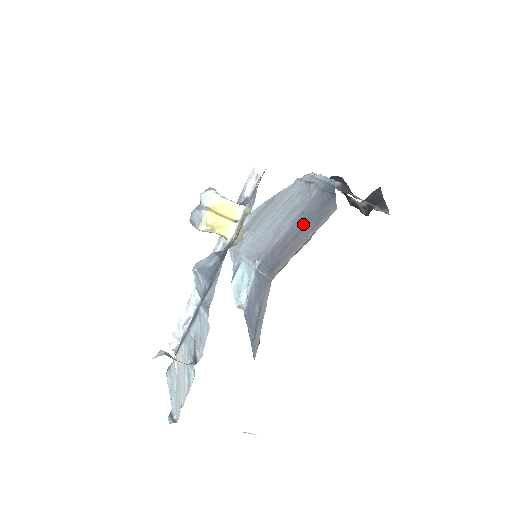
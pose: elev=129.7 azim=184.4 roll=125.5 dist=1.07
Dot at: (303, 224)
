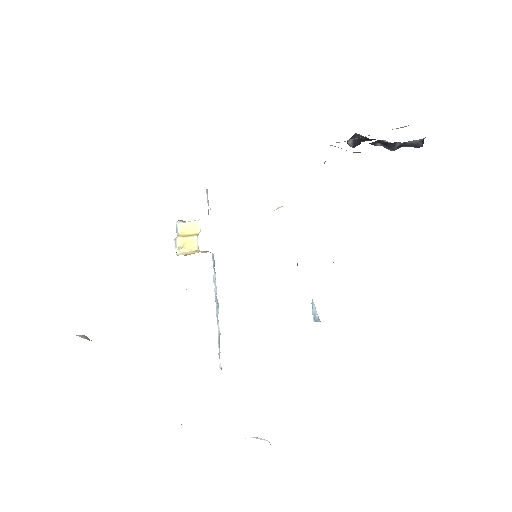
Dot at: occluded
